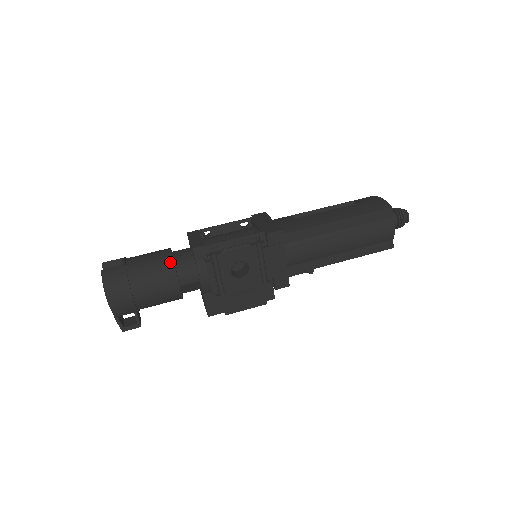
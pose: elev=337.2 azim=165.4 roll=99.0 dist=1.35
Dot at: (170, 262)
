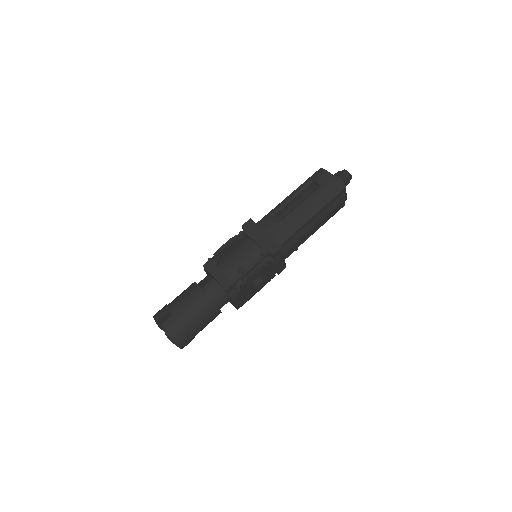
Dot at: (210, 302)
